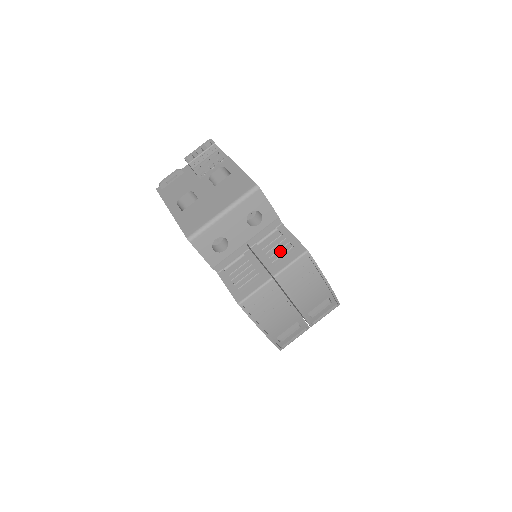
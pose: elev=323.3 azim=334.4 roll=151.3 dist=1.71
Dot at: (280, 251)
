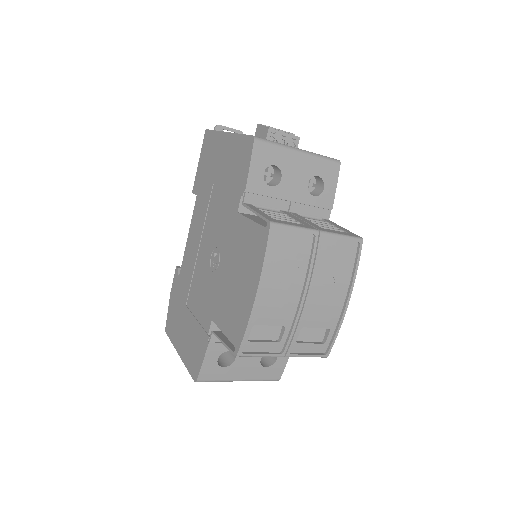
Dot at: occluded
